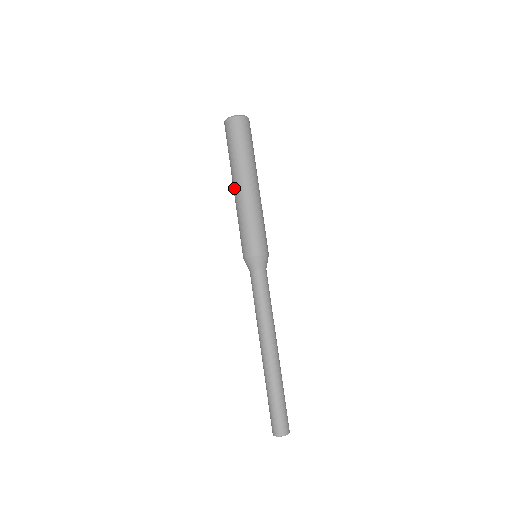
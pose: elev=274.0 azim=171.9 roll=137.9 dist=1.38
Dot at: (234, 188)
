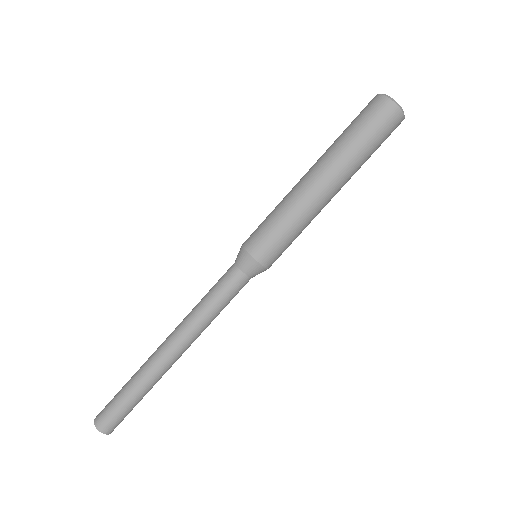
Dot at: (316, 174)
